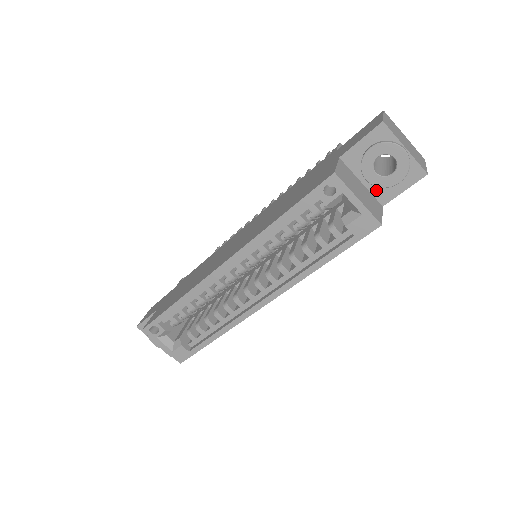
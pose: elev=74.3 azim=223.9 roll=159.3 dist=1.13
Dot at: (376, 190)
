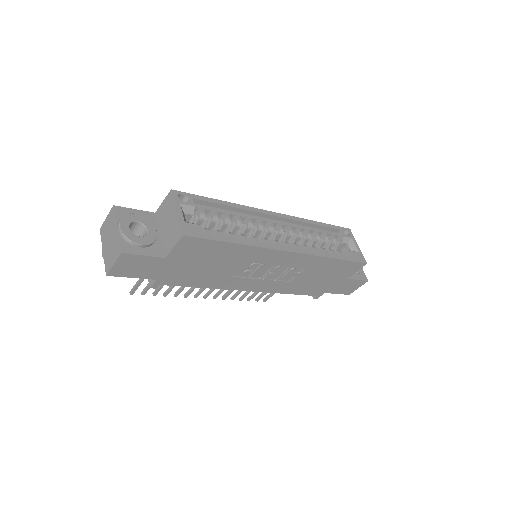
Dot at: occluded
